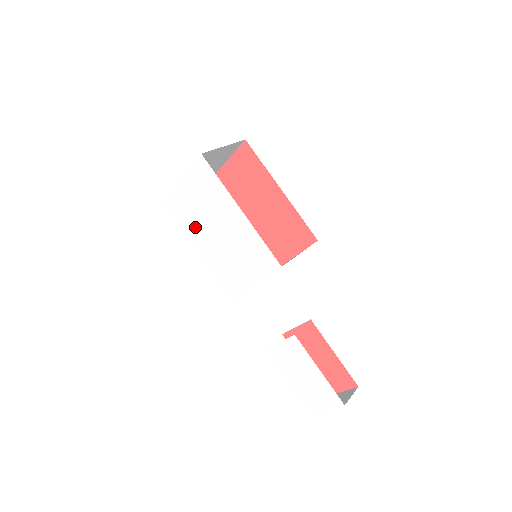
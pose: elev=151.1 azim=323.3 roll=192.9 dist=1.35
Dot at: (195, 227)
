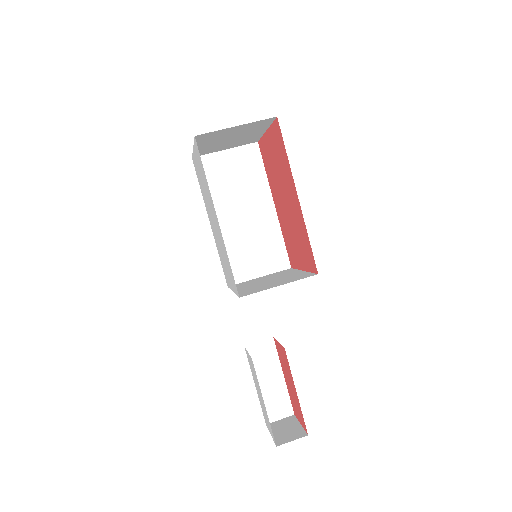
Dot at: (205, 200)
